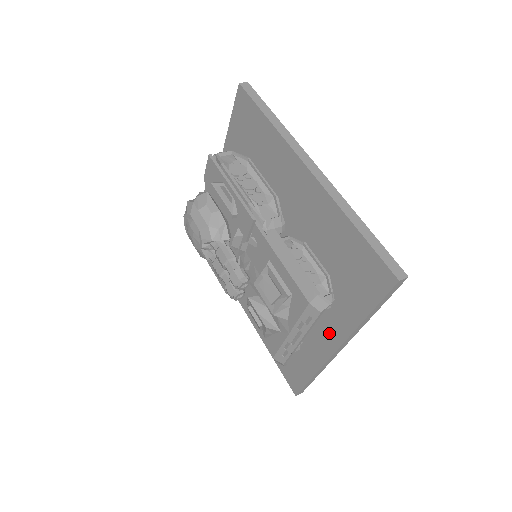
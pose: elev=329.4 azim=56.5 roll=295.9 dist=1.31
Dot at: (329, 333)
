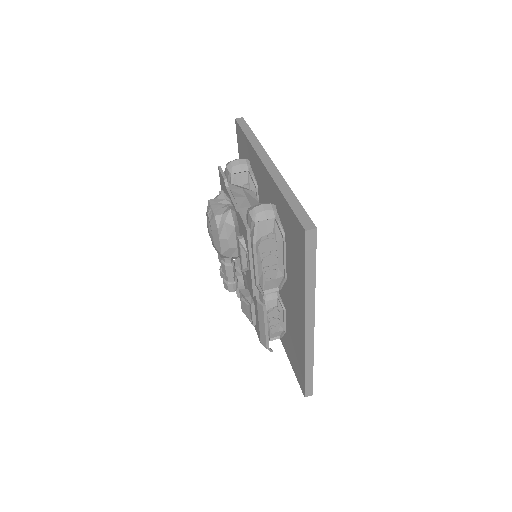
Dot at: occluded
